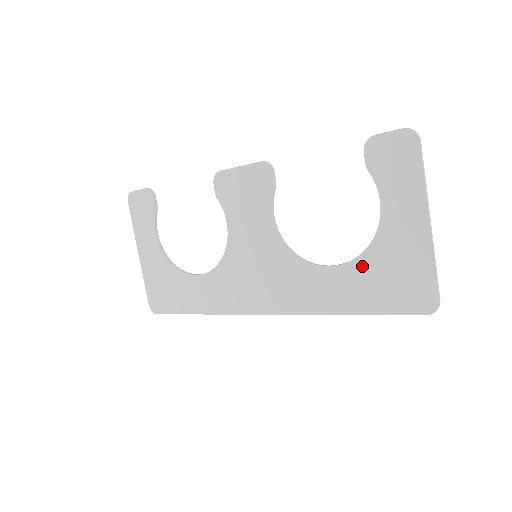
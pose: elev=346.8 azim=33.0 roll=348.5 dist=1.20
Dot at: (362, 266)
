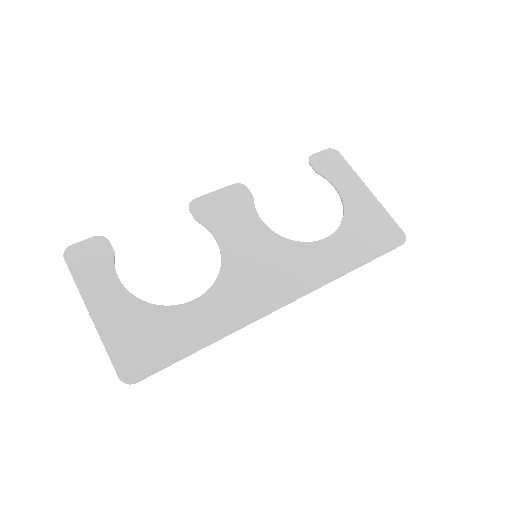
Dot at: (347, 229)
